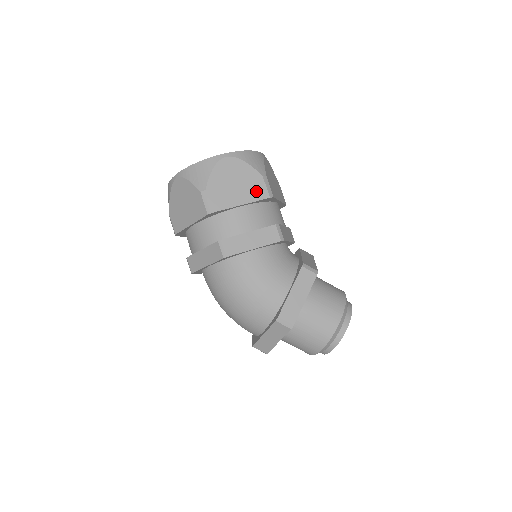
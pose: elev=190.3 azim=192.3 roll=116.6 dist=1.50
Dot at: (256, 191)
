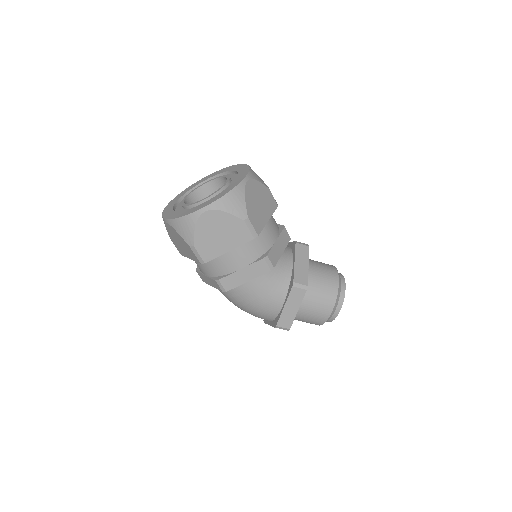
Dot at: (240, 236)
